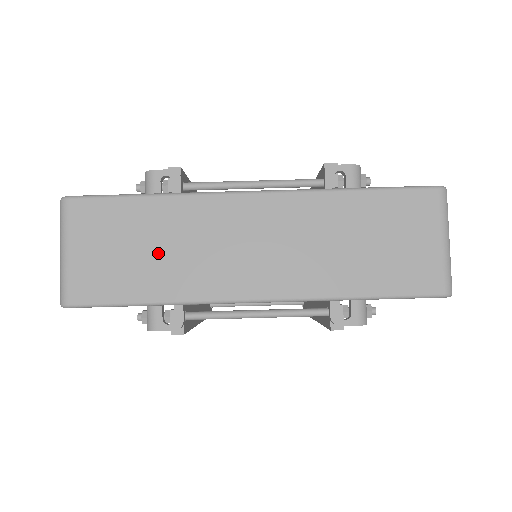
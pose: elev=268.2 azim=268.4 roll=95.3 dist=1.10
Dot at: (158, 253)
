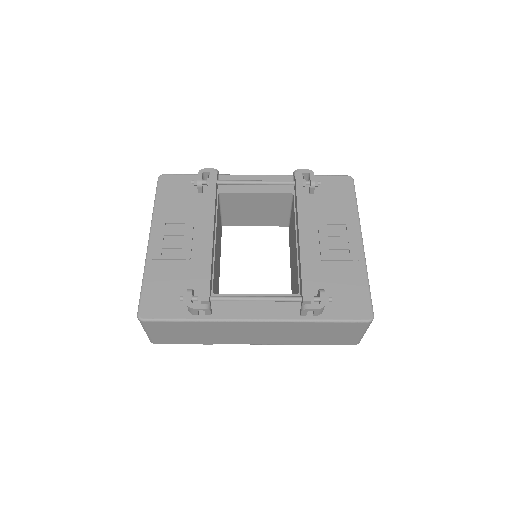
Dot at: (201, 335)
